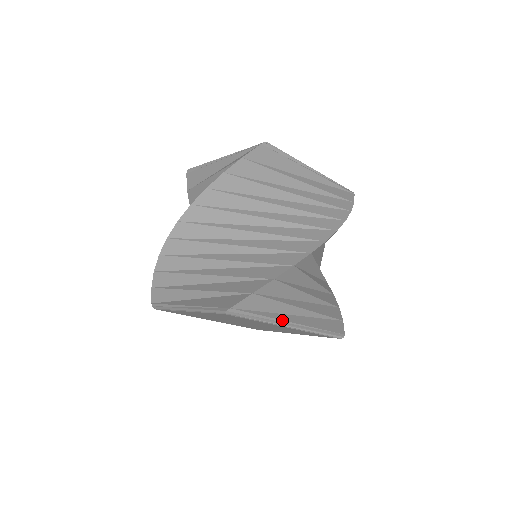
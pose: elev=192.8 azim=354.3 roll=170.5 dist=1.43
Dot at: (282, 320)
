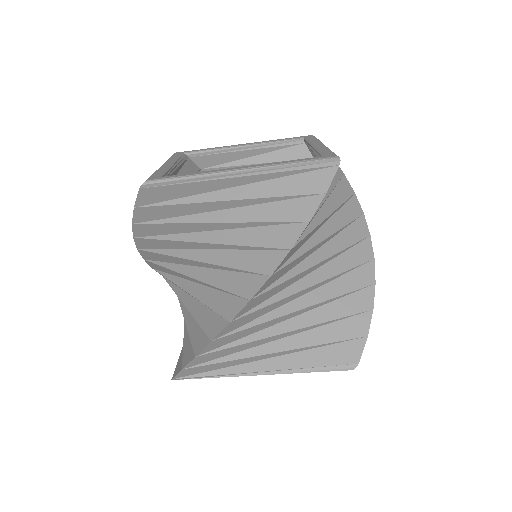
Dot at: occluded
